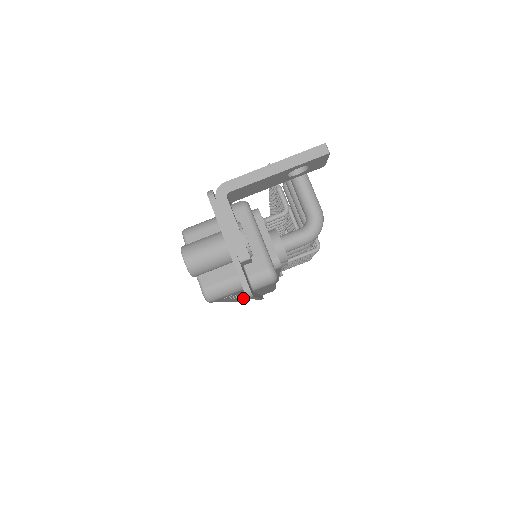
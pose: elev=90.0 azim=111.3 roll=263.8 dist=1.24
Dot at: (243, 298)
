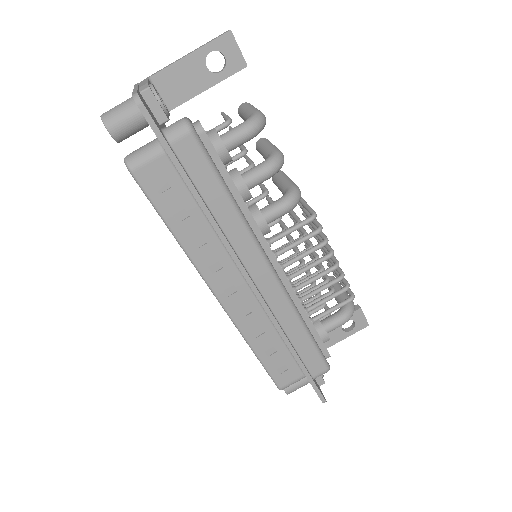
Dot at: (271, 354)
